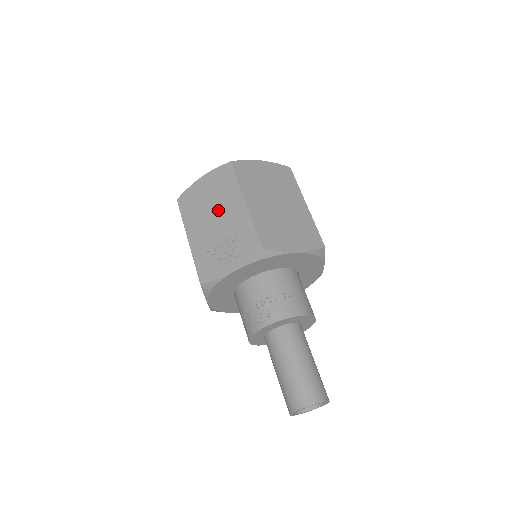
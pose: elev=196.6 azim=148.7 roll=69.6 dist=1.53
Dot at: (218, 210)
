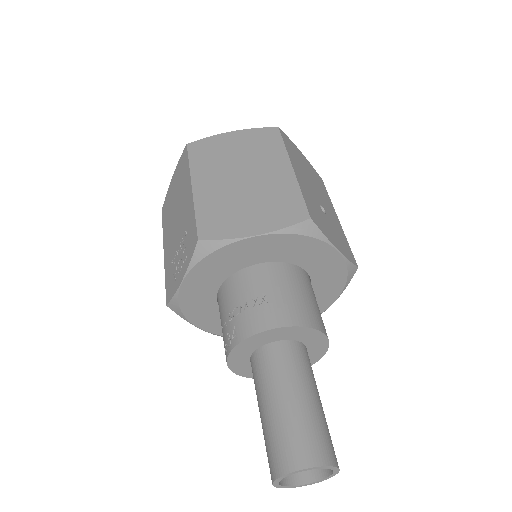
Dot at: (178, 208)
